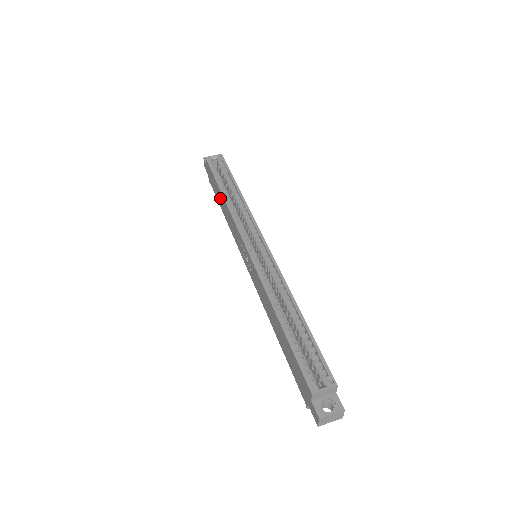
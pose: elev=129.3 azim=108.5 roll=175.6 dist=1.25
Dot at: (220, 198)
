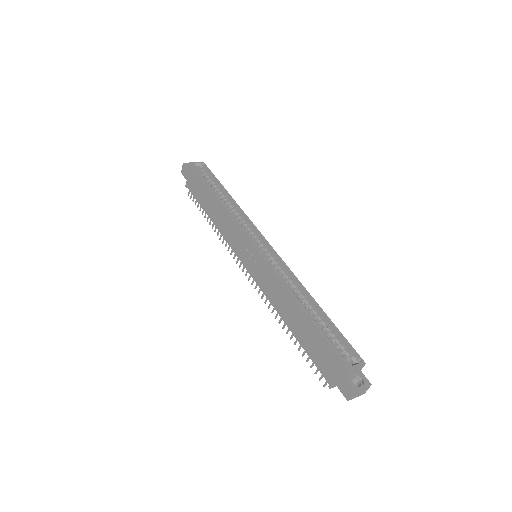
Dot at: (209, 201)
